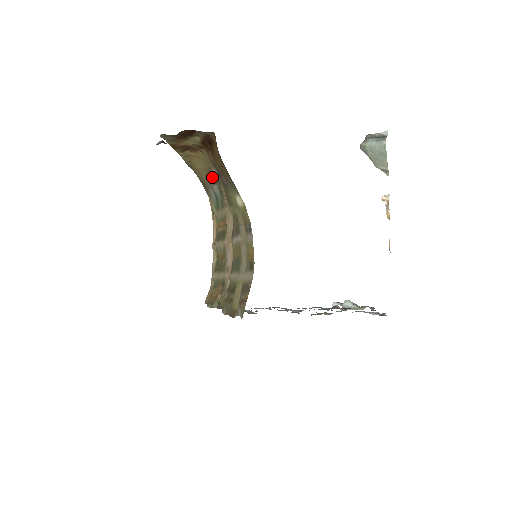
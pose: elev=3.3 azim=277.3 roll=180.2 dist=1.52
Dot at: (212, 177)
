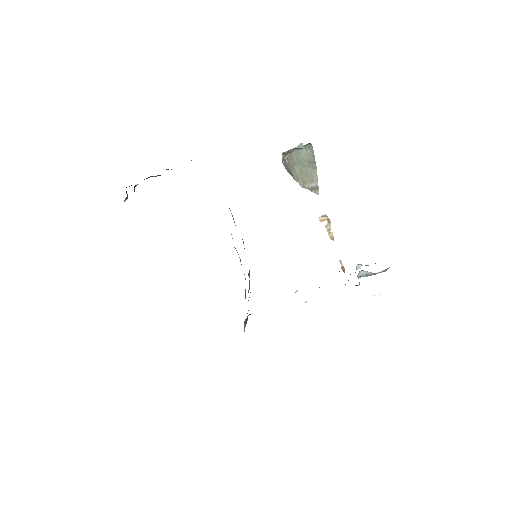
Dot at: occluded
